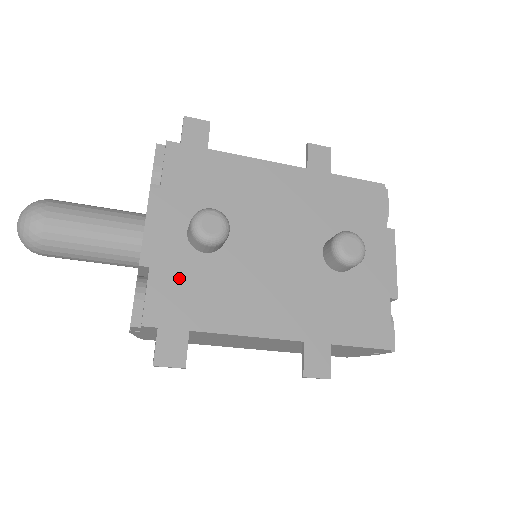
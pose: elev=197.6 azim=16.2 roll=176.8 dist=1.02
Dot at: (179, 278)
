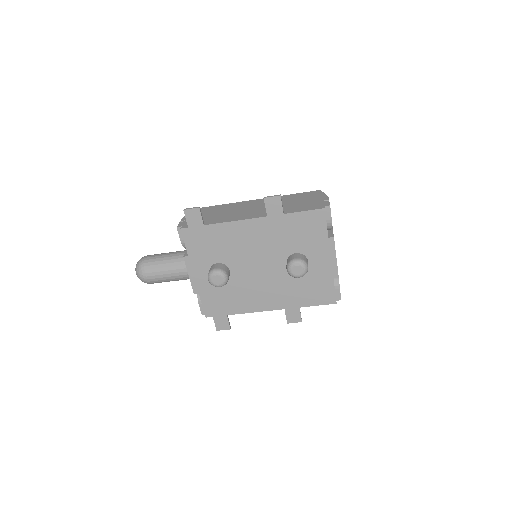
Dot at: (214, 295)
